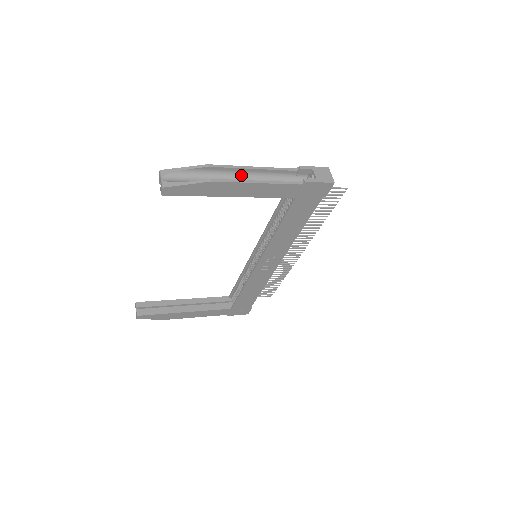
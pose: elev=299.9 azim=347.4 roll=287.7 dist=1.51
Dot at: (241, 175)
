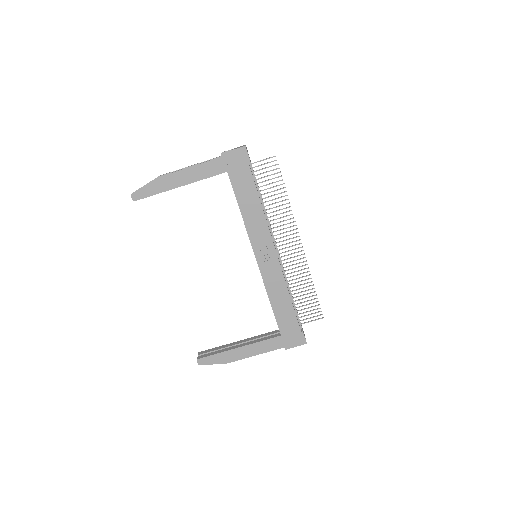
Dot at: occluded
